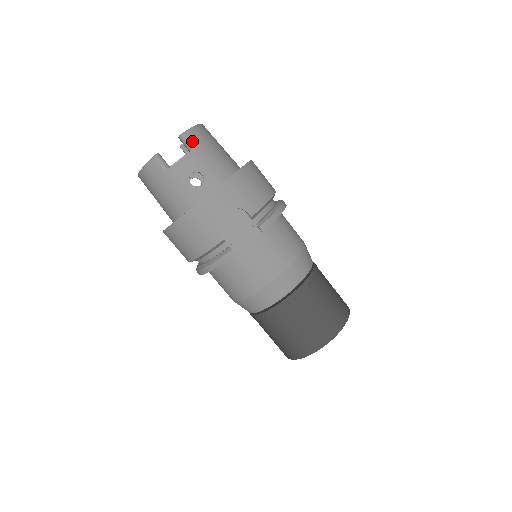
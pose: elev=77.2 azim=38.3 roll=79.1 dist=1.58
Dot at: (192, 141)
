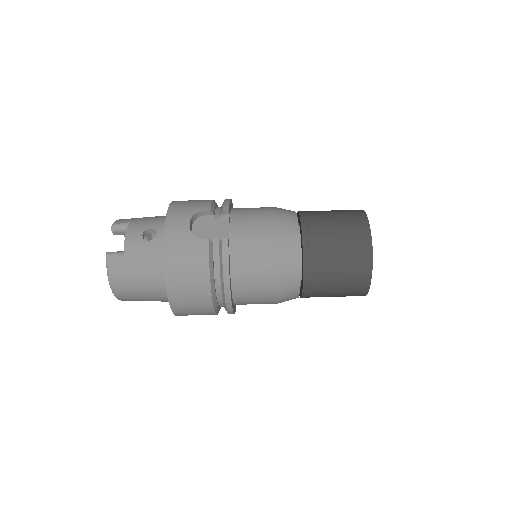
Dot at: (123, 223)
